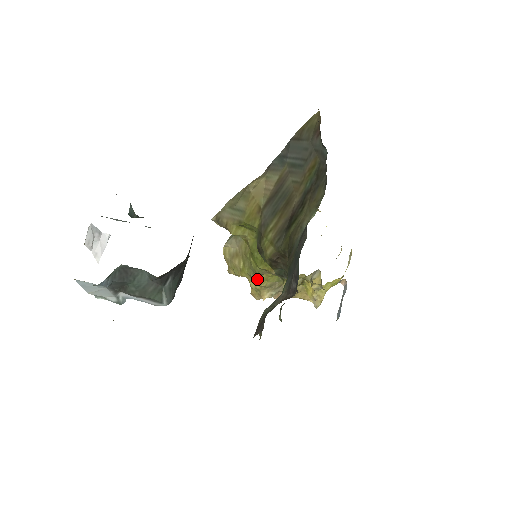
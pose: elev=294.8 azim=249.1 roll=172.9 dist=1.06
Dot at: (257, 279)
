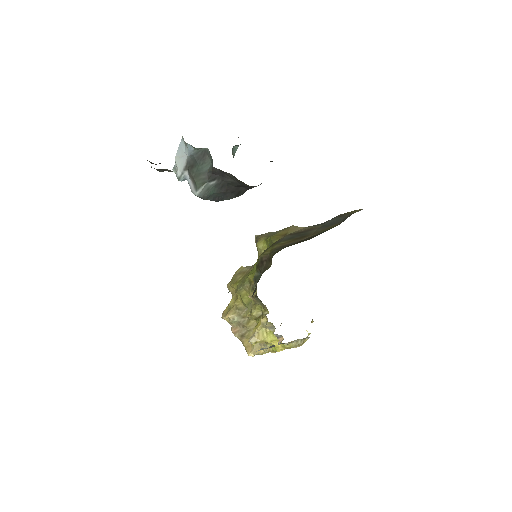
Dot at: (239, 291)
